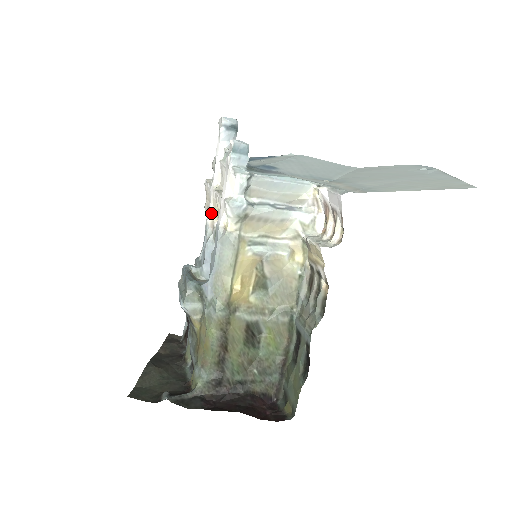
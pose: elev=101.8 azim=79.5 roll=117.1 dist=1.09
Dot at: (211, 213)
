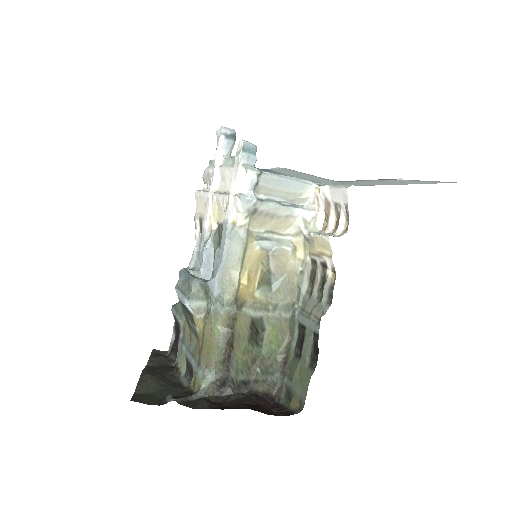
Dot at: (209, 217)
